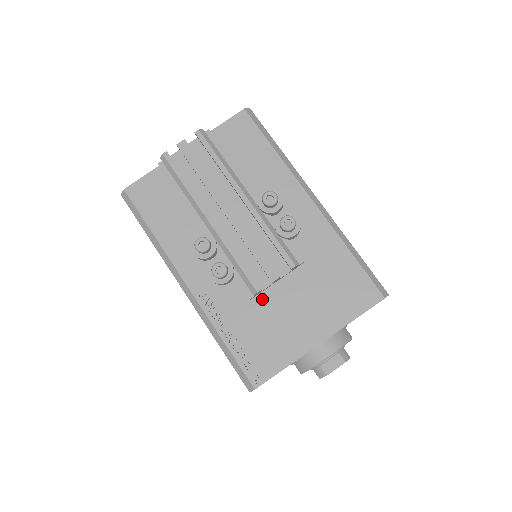
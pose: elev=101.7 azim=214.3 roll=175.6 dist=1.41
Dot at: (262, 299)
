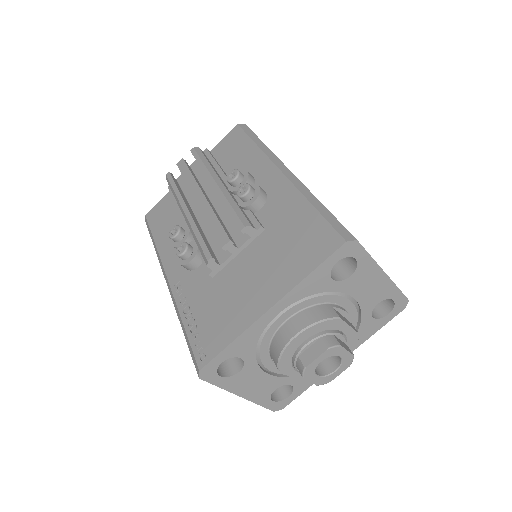
Dot at: (223, 274)
